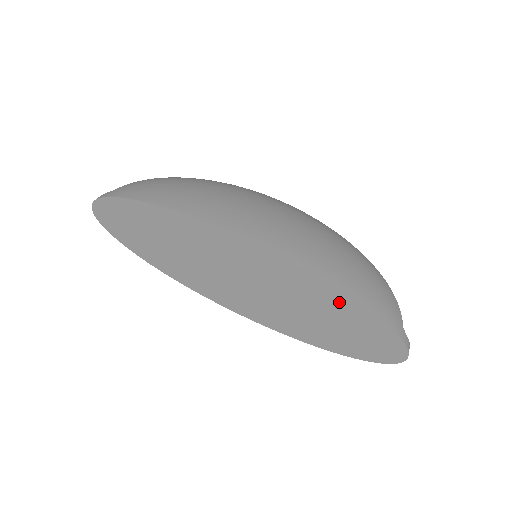
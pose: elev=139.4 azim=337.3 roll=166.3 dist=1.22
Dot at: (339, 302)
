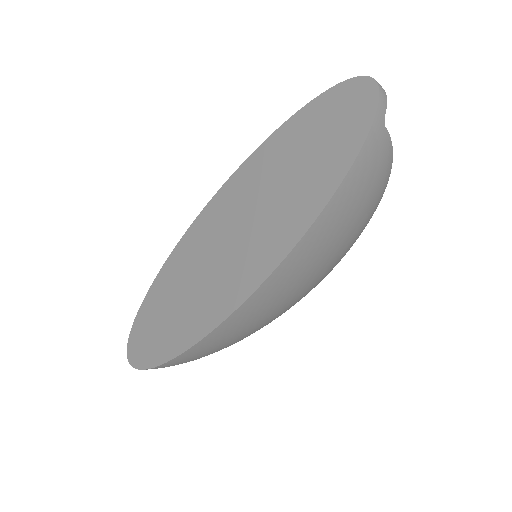
Dot at: (280, 144)
